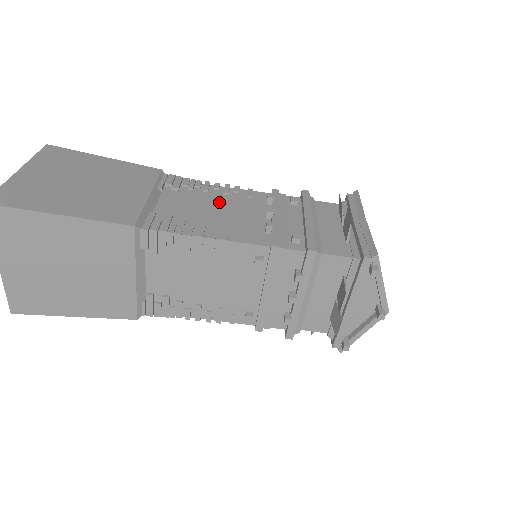
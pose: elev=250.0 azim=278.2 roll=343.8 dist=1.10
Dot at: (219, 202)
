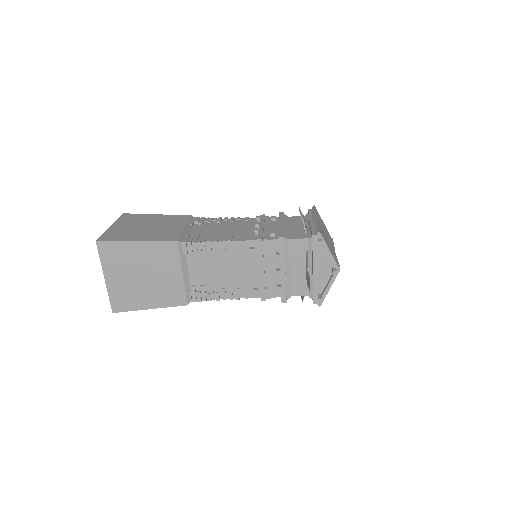
Dot at: (227, 226)
